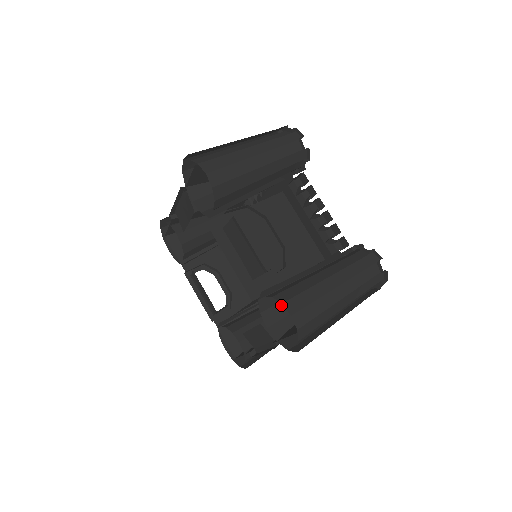
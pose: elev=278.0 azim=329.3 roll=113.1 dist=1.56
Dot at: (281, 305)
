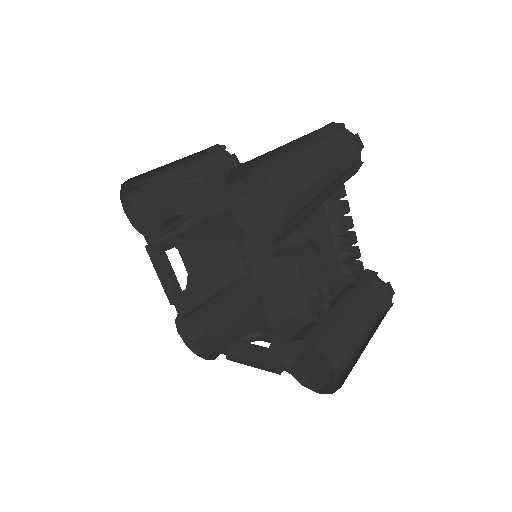
Dot at: (295, 332)
